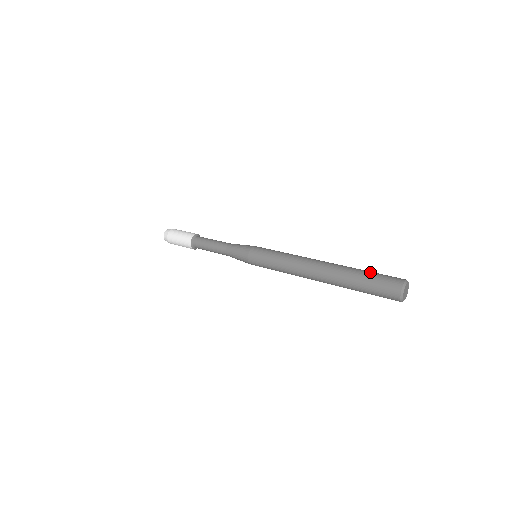
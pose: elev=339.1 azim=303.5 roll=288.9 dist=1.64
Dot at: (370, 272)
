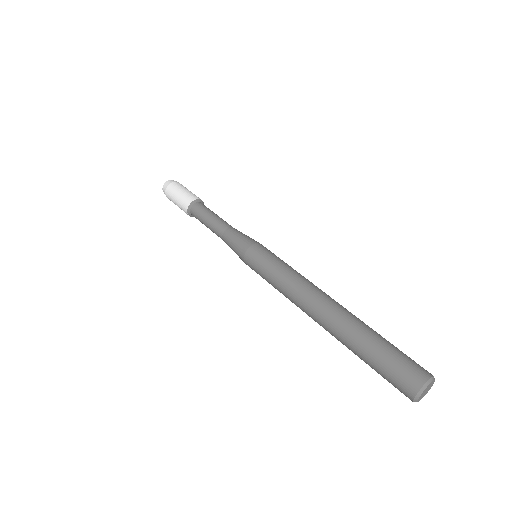
Dot at: occluded
